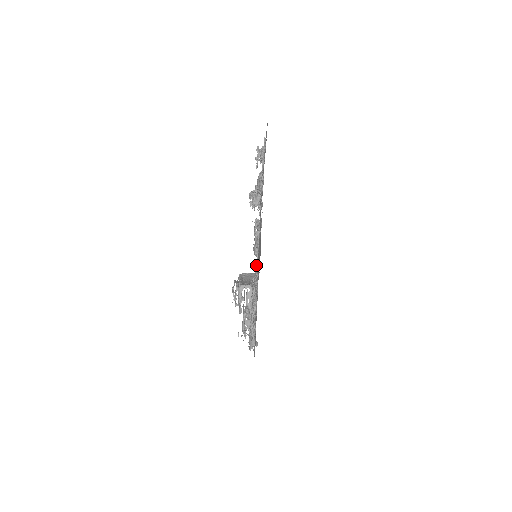
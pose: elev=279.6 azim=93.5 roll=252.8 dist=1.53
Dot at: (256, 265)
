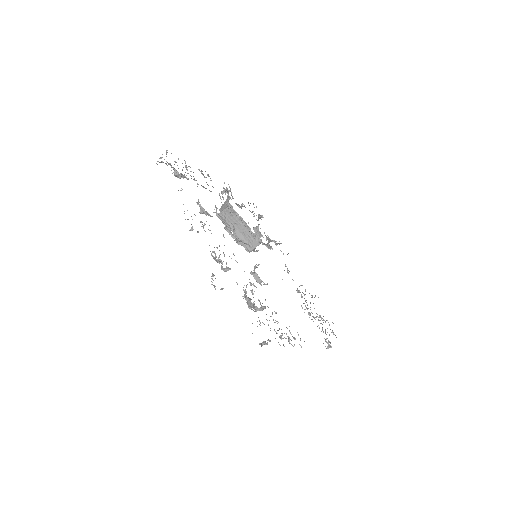
Dot at: occluded
